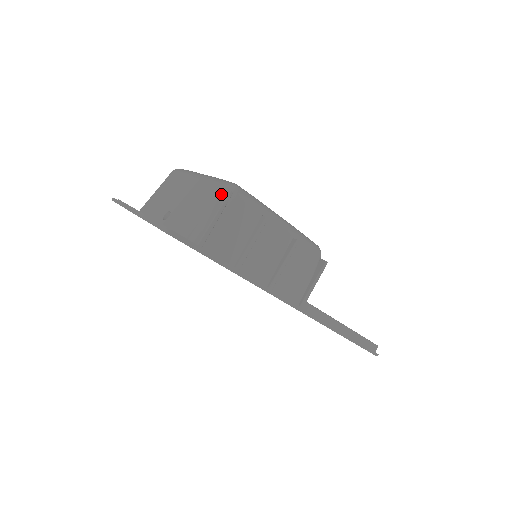
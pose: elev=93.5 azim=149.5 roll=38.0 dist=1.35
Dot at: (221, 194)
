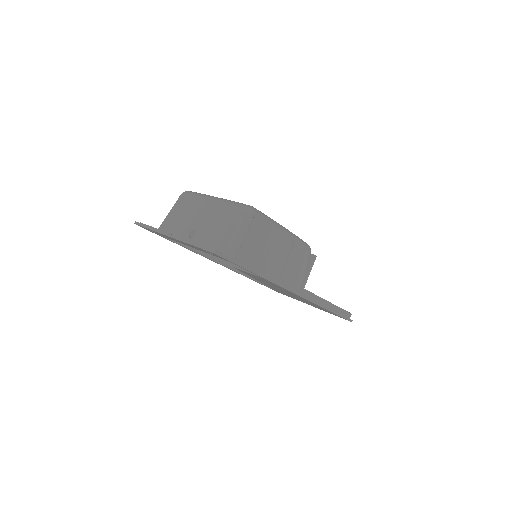
Dot at: (244, 216)
